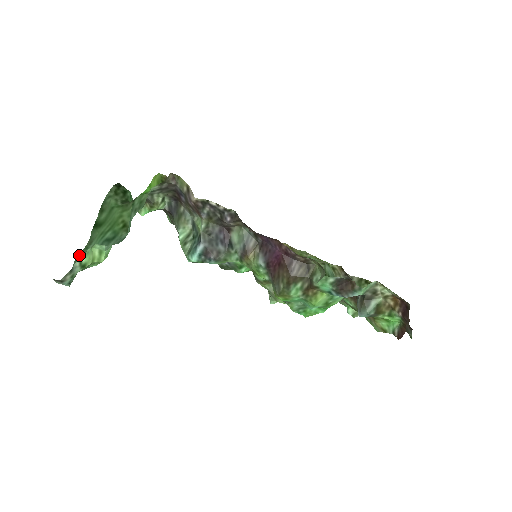
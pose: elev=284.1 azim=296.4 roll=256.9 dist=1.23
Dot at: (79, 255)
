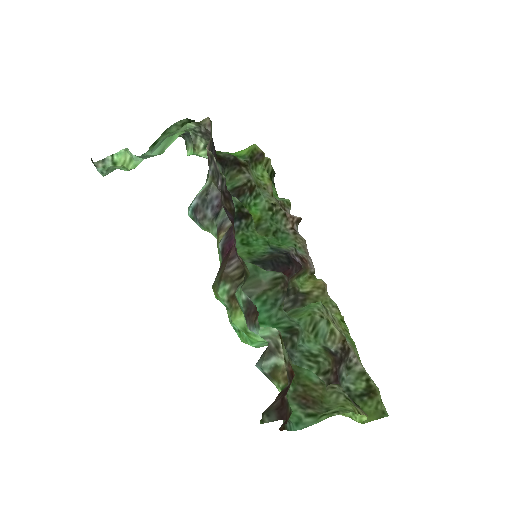
Dot at: occluded
